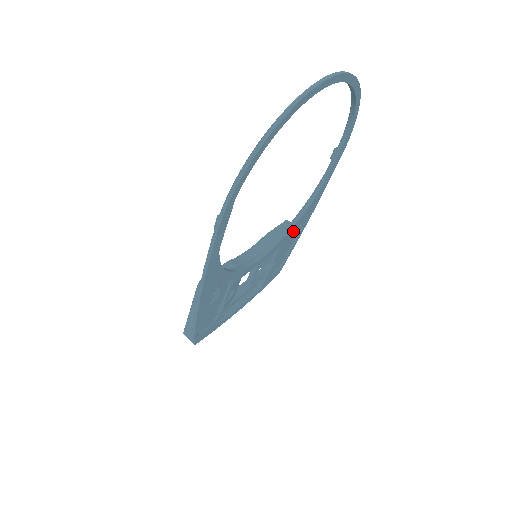
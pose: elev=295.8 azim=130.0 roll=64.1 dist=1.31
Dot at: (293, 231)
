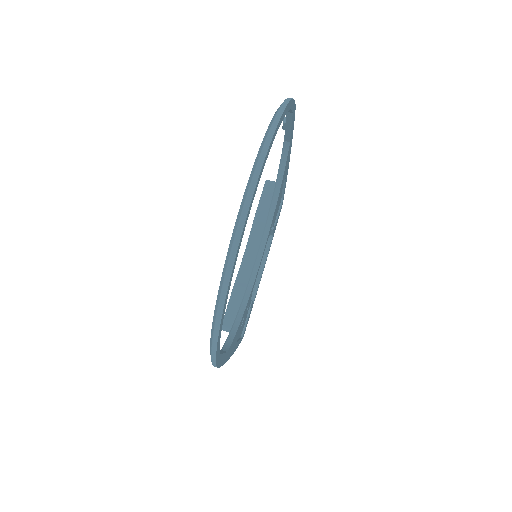
Dot at: occluded
